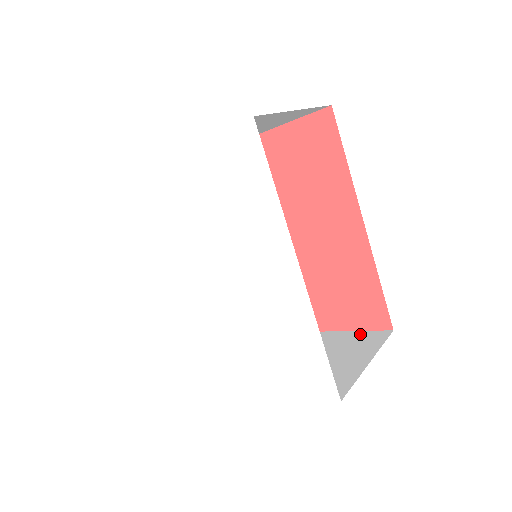
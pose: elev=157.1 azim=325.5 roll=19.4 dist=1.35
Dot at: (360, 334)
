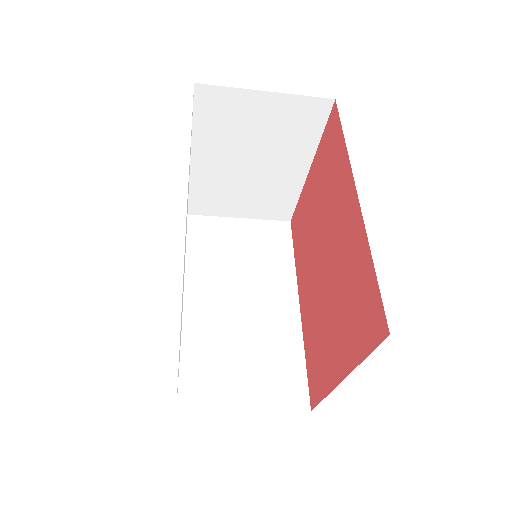
Dot at: occluded
